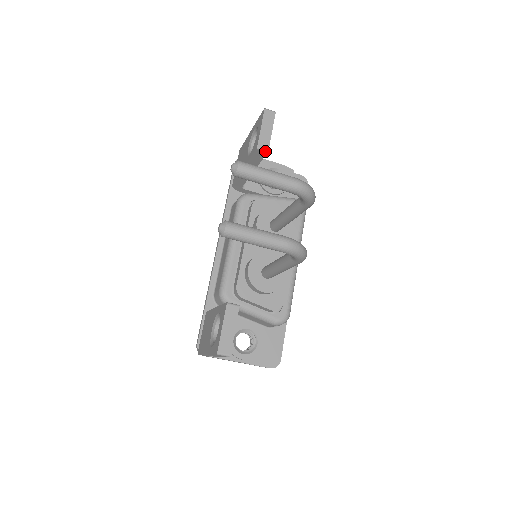
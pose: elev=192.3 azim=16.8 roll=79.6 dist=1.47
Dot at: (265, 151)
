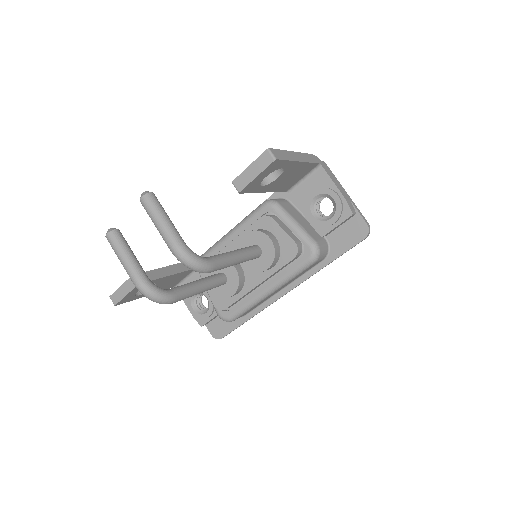
Dot at: (237, 190)
